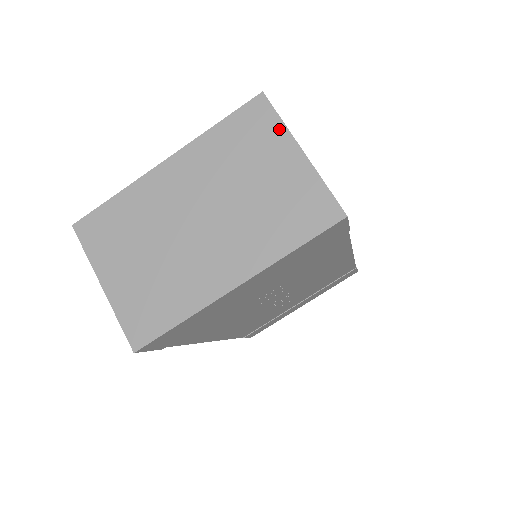
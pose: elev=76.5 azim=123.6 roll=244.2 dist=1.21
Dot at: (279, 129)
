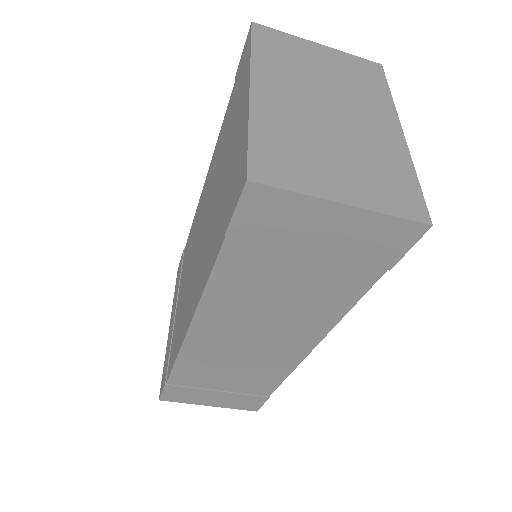
Dot at: (291, 38)
